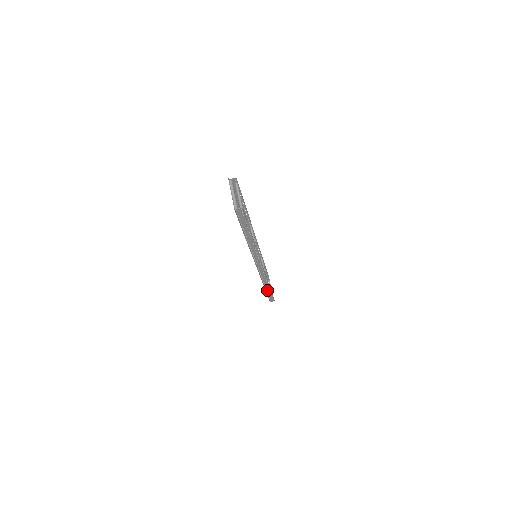
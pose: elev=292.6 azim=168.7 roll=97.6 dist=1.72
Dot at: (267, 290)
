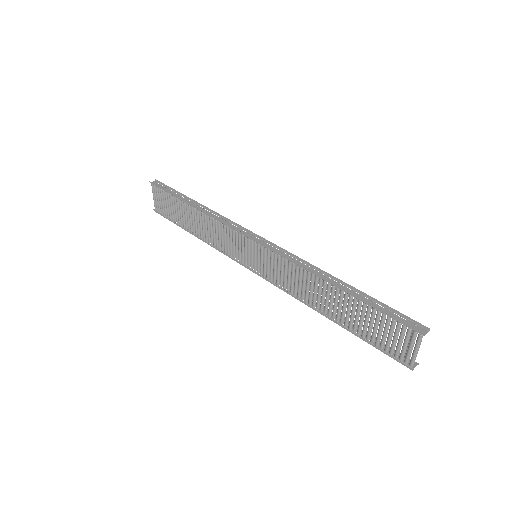
Dot at: (189, 229)
